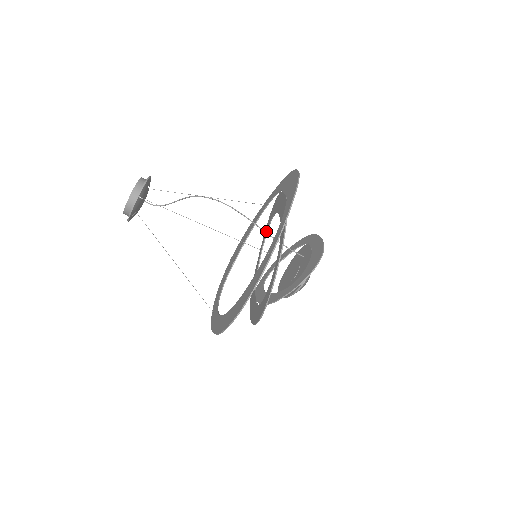
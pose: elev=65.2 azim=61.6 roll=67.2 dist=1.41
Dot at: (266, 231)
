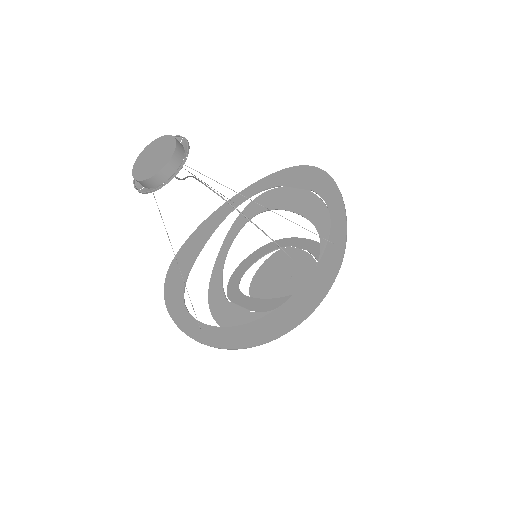
Dot at: (236, 232)
